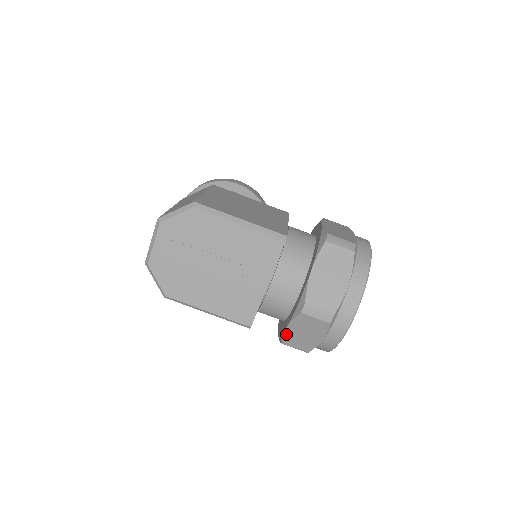
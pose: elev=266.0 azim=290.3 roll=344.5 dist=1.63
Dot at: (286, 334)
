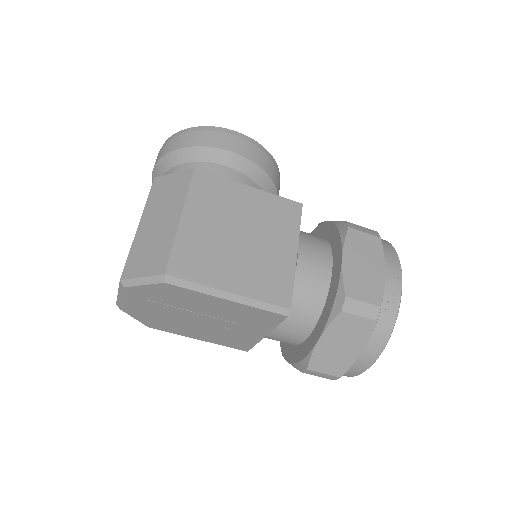
Dot at: occluded
